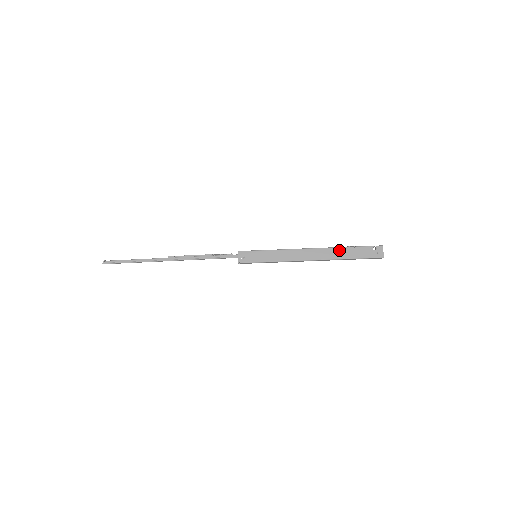
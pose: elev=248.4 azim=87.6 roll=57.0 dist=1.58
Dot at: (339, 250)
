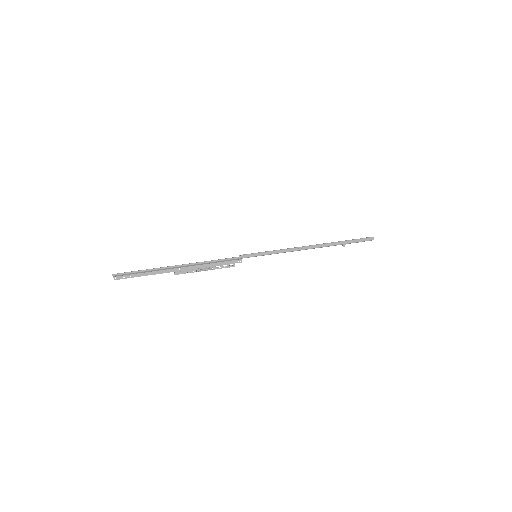
Dot at: occluded
